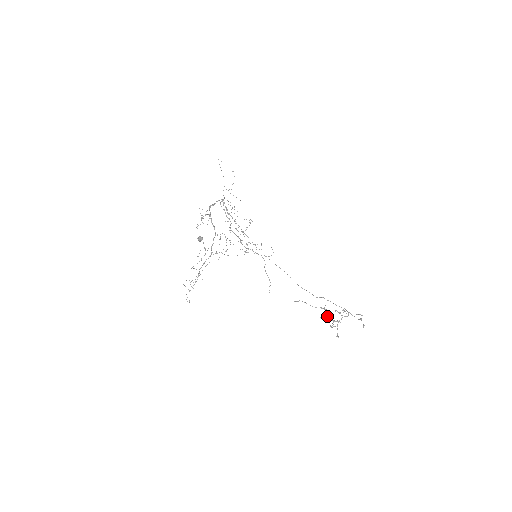
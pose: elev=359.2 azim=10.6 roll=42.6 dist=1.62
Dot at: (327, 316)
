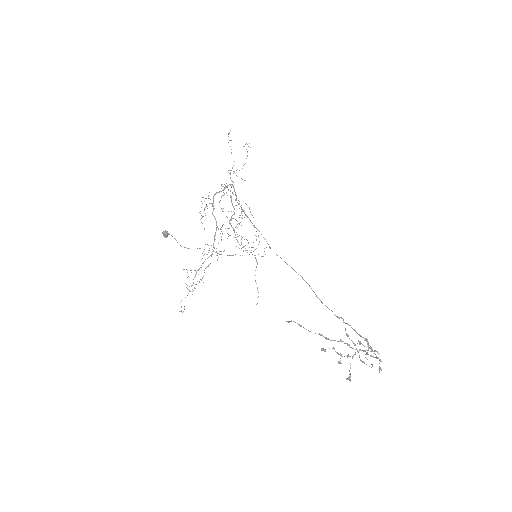
Dot at: occluded
